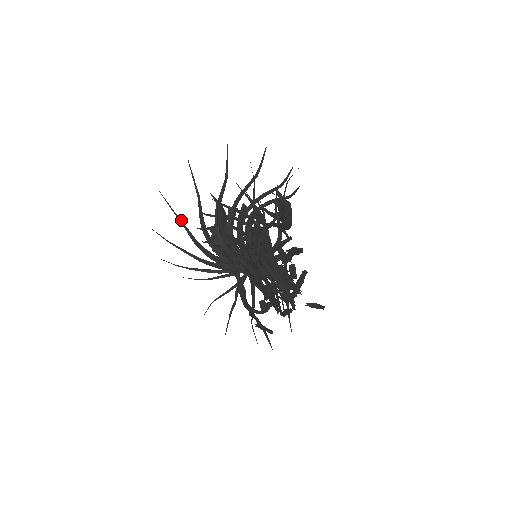
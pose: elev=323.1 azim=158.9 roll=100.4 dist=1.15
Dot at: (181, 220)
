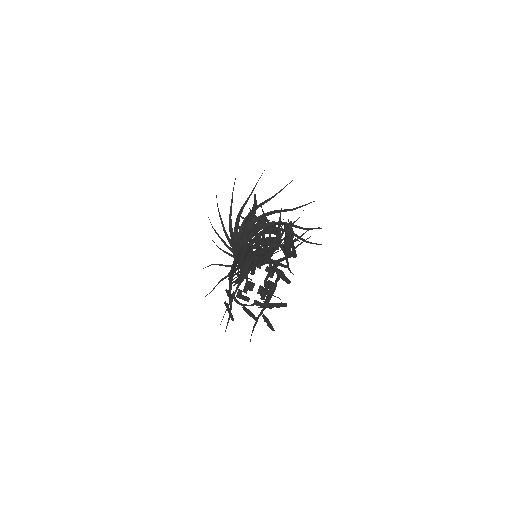
Dot at: (232, 199)
